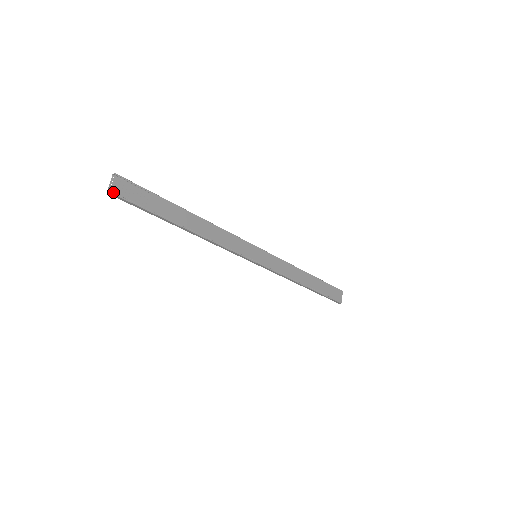
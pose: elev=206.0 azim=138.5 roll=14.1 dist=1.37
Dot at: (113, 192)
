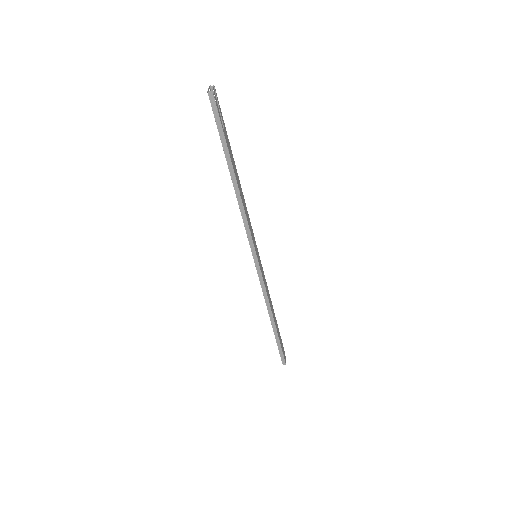
Dot at: (213, 94)
